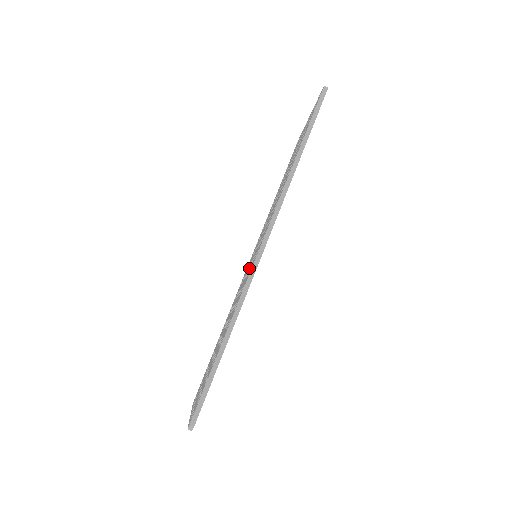
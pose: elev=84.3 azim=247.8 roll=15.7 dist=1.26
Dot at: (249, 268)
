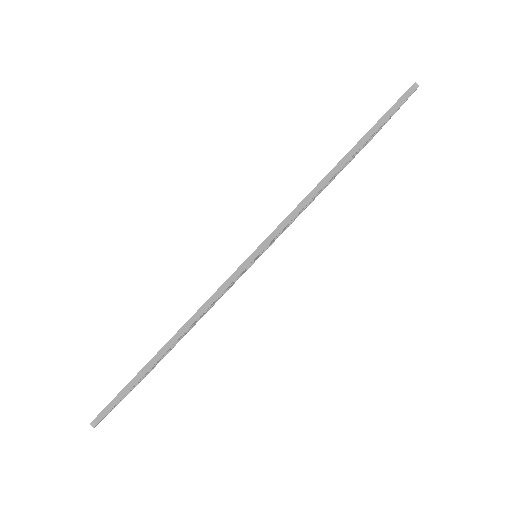
Dot at: occluded
